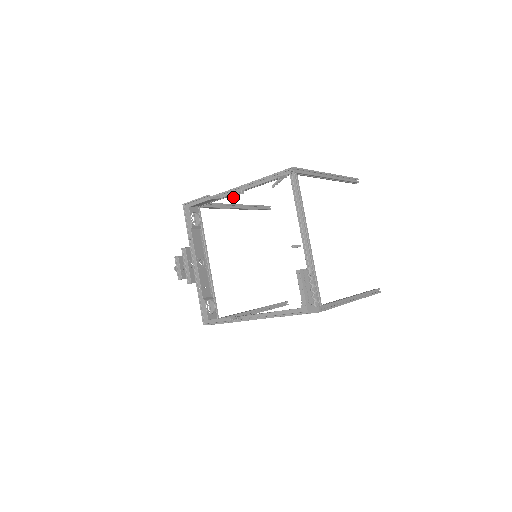
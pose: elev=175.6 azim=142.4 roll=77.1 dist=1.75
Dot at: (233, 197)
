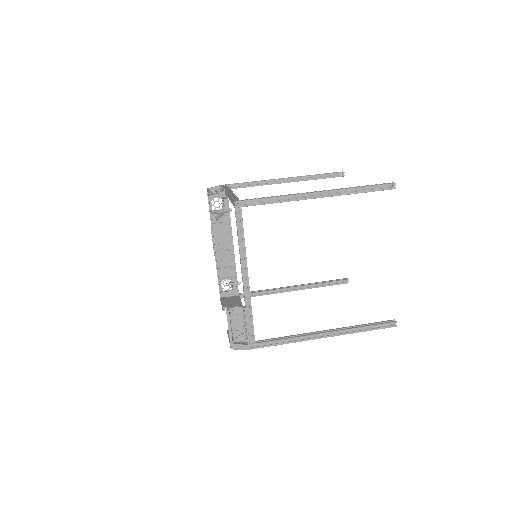
Dot at: occluded
